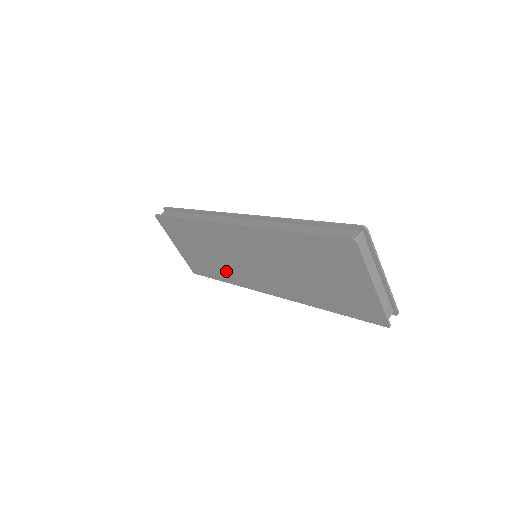
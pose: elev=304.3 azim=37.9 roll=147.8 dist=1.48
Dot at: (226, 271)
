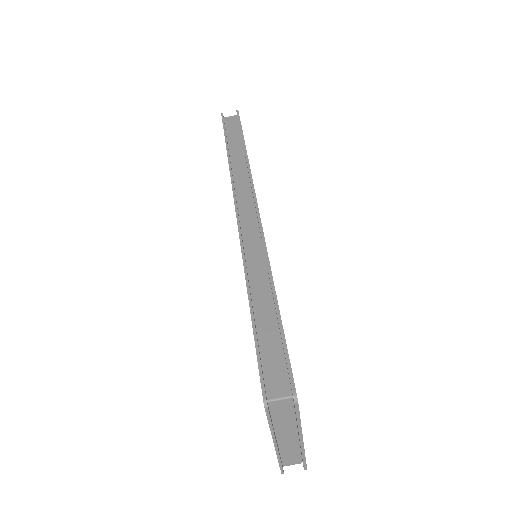
Dot at: occluded
